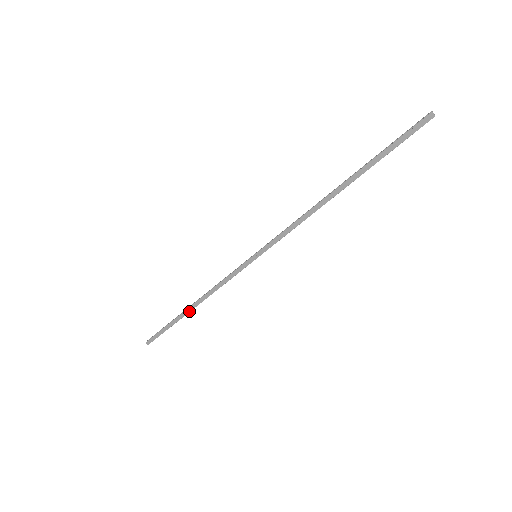
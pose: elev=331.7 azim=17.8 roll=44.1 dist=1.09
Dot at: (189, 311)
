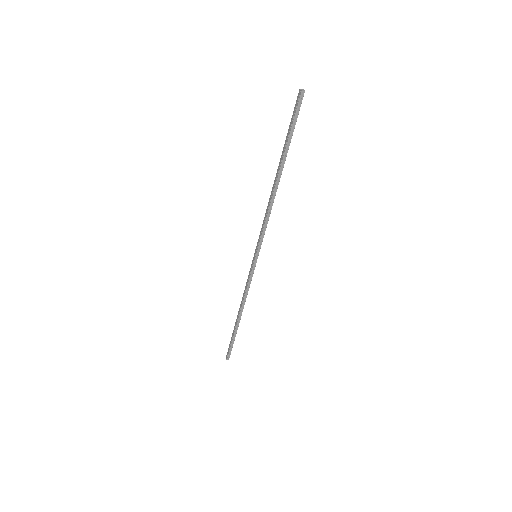
Dot at: (237, 320)
